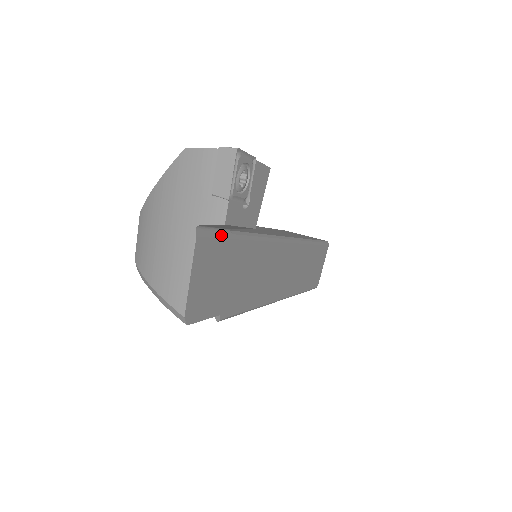
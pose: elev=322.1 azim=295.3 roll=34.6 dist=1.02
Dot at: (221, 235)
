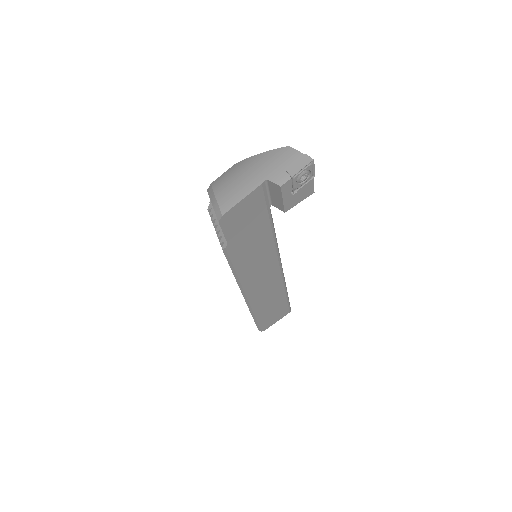
Dot at: (267, 201)
